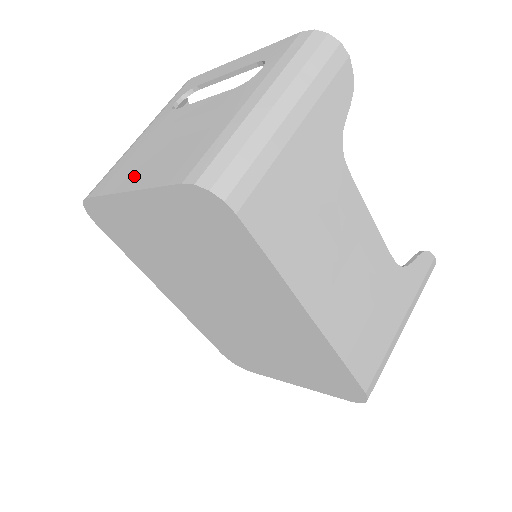
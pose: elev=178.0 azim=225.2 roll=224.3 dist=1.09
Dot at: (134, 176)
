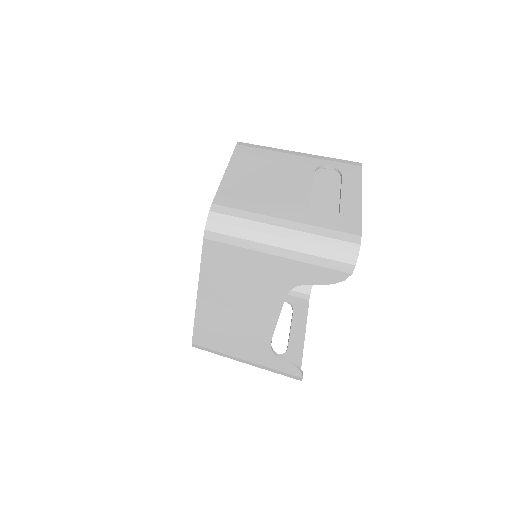
Dot at: (241, 169)
